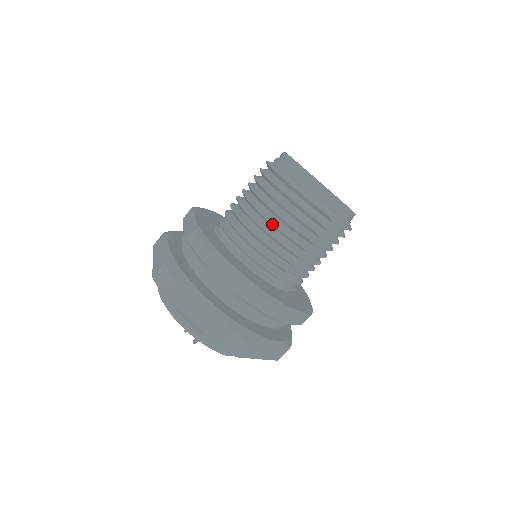
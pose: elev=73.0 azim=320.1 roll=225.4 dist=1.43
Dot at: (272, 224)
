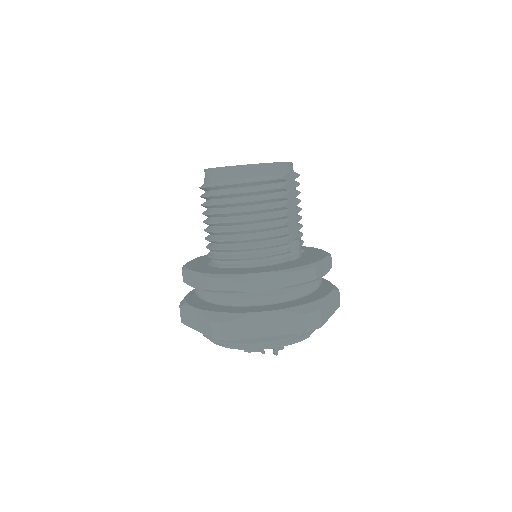
Dot at: (252, 221)
